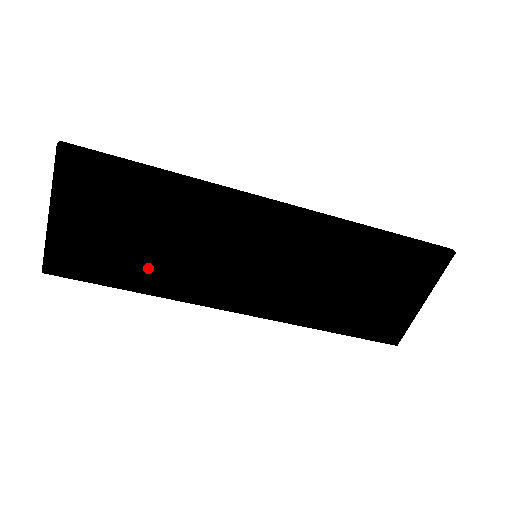
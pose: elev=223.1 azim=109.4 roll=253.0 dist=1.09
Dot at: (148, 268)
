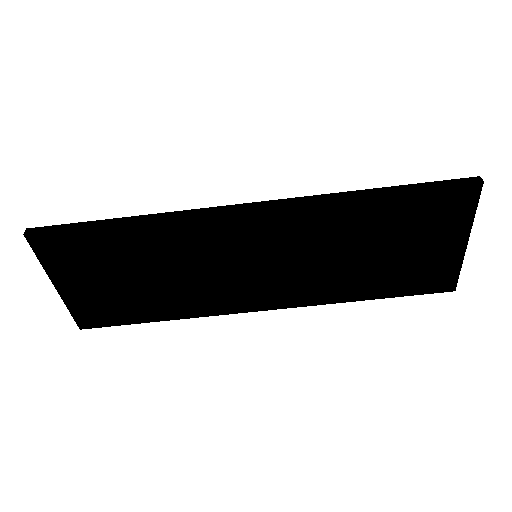
Dot at: (160, 300)
